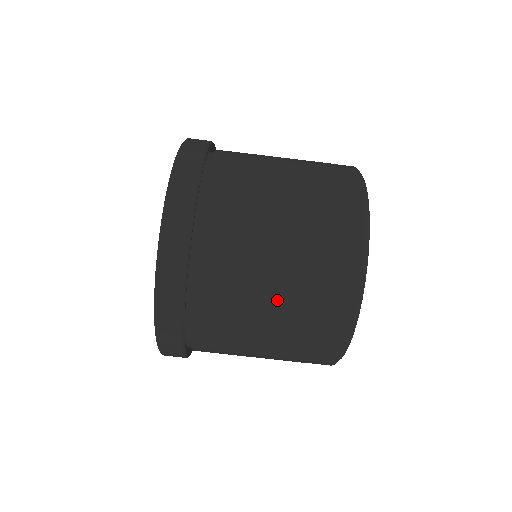
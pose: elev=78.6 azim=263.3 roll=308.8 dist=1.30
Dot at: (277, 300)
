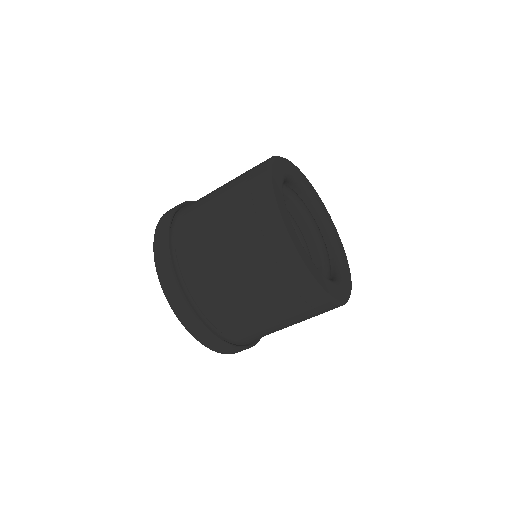
Dot at: (274, 317)
